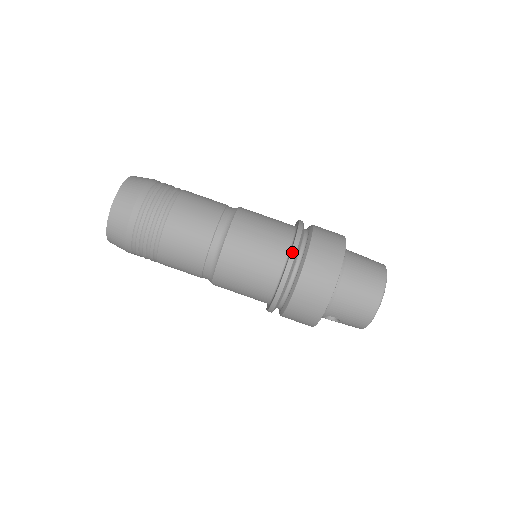
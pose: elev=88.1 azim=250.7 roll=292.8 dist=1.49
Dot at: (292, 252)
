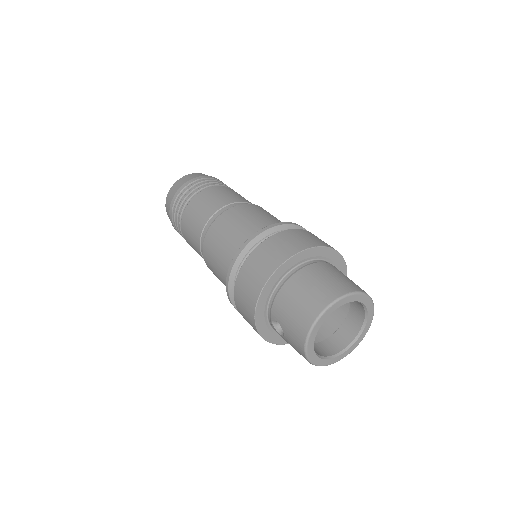
Dot at: (261, 229)
